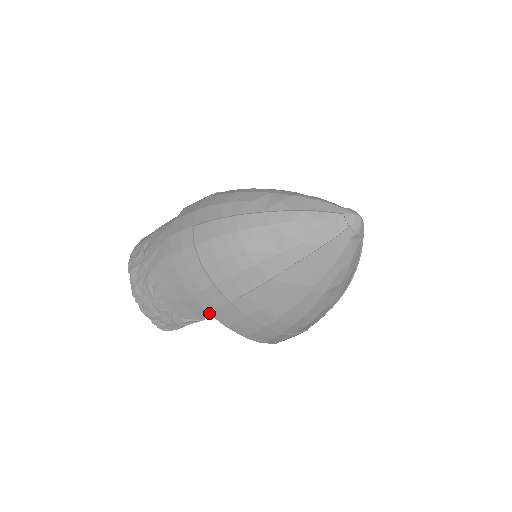
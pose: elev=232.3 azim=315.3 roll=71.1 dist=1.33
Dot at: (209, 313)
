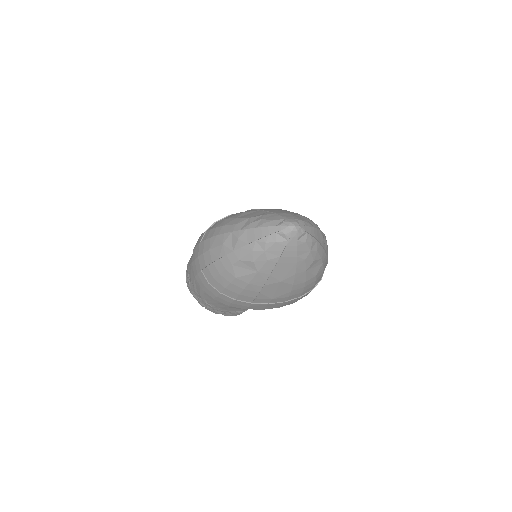
Dot at: occluded
